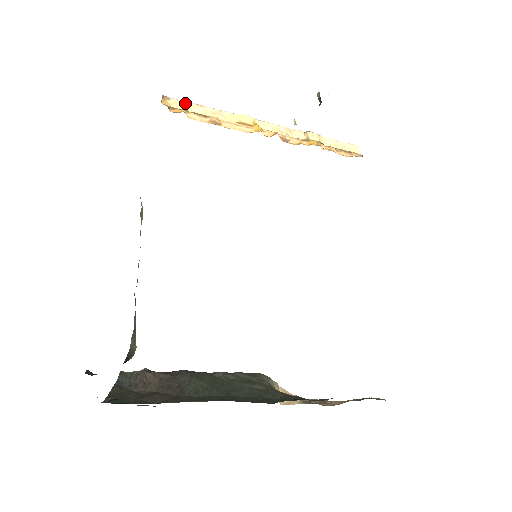
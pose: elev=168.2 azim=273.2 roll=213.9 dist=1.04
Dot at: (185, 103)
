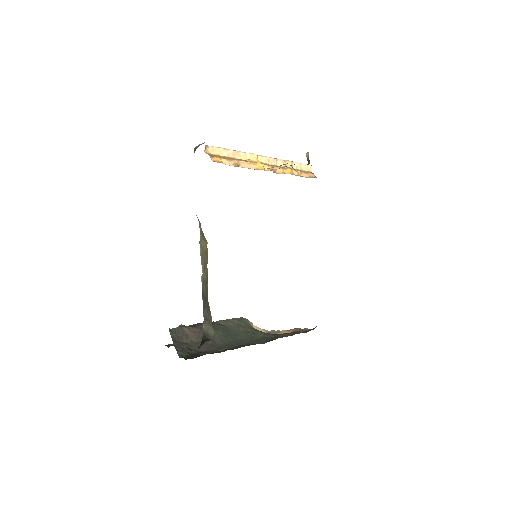
Dot at: (218, 149)
